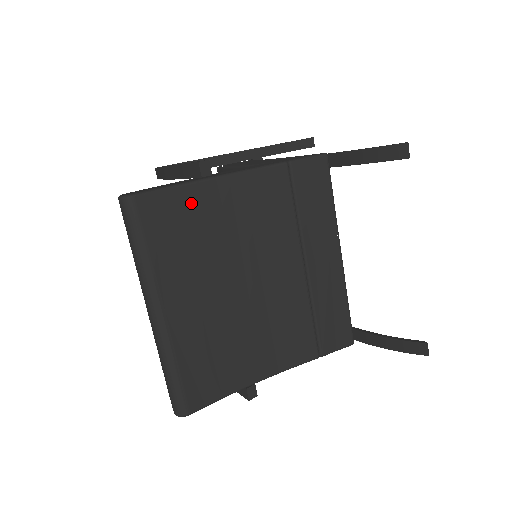
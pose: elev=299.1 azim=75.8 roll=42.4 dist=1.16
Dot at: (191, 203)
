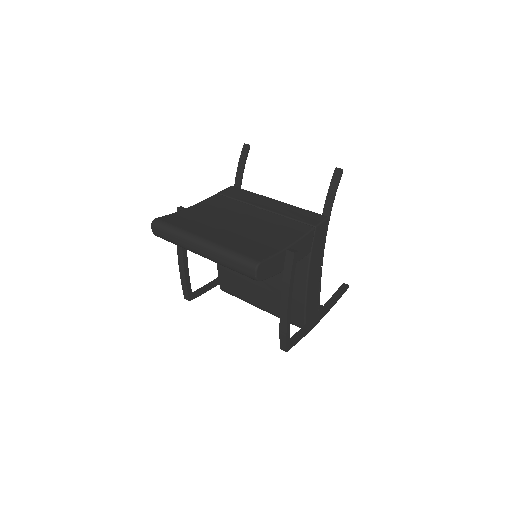
Dot at: (184, 214)
